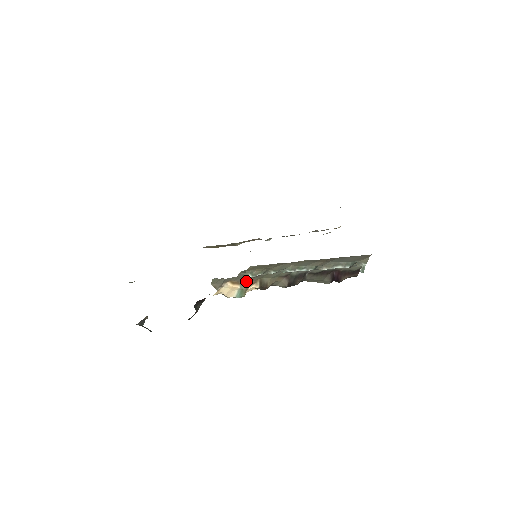
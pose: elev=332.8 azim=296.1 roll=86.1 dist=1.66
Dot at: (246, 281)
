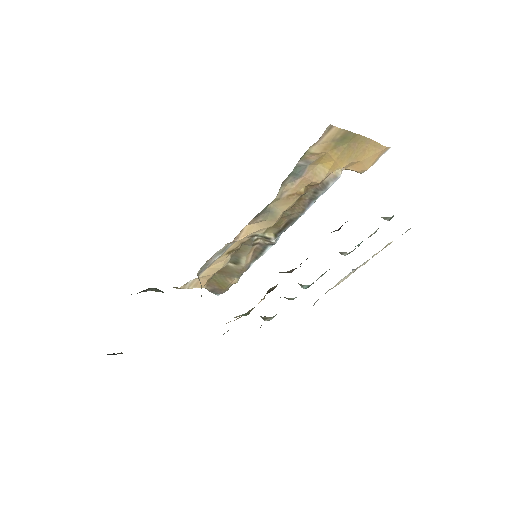
Dot at: occluded
